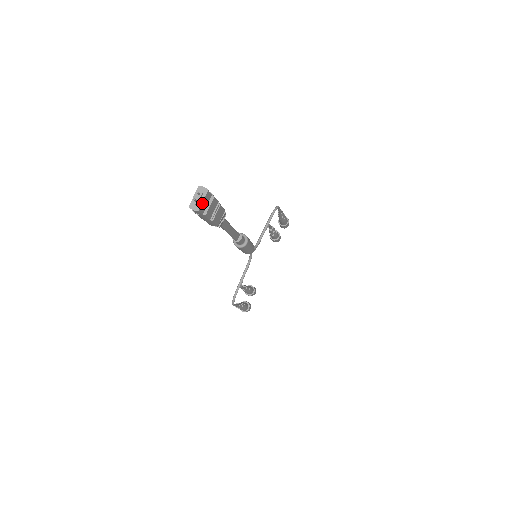
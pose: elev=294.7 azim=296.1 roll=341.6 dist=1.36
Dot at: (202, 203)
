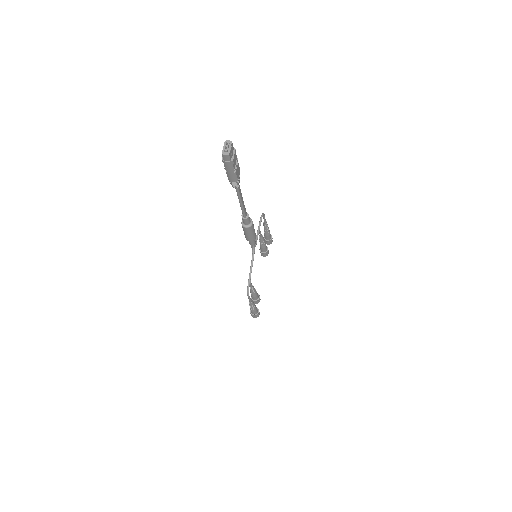
Dot at: (230, 149)
